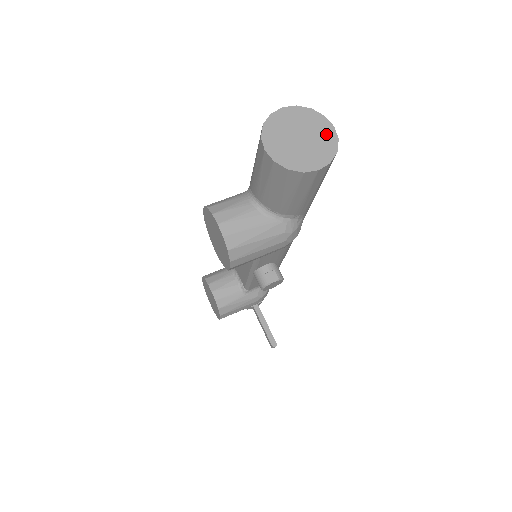
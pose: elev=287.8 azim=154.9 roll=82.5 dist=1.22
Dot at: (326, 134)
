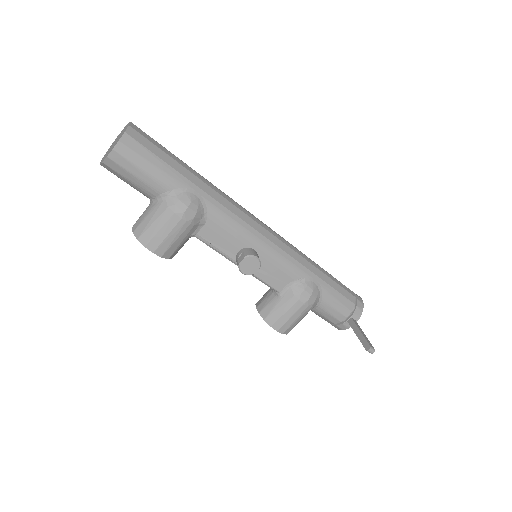
Dot at: (125, 129)
